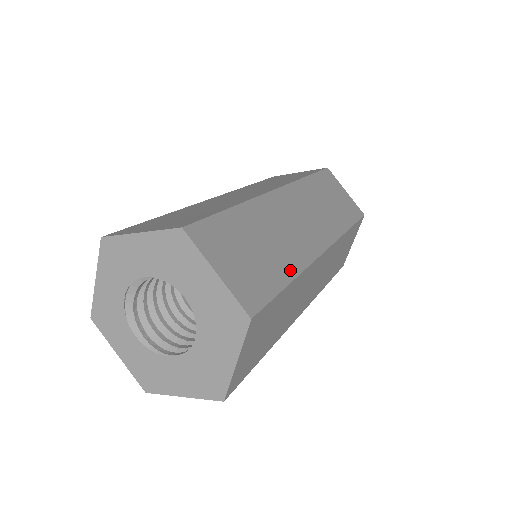
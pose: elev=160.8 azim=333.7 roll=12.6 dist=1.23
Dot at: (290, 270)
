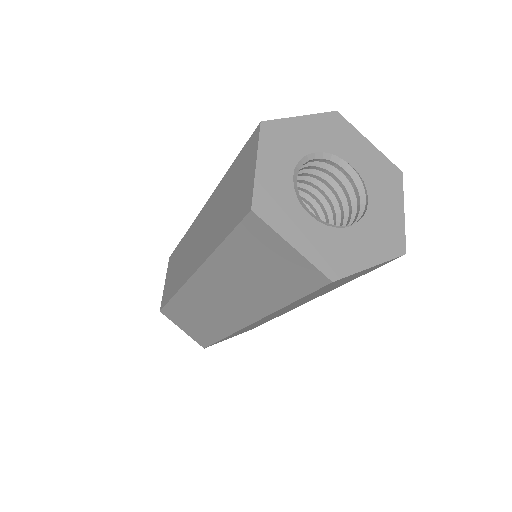
Dot at: occluded
